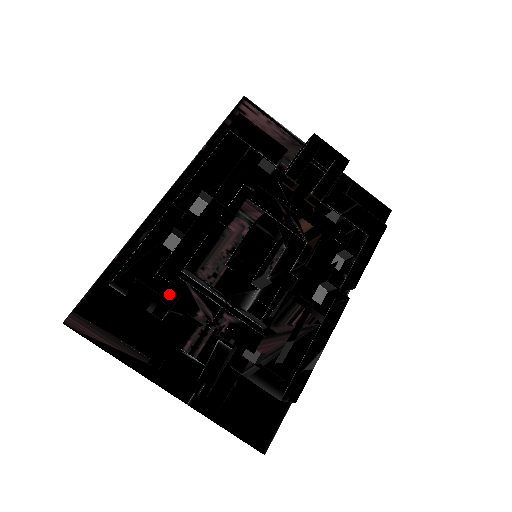
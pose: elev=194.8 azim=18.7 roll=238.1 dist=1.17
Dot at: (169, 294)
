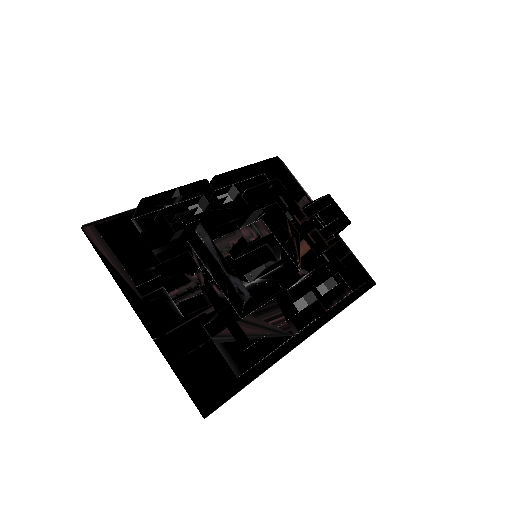
Dot at: (178, 240)
